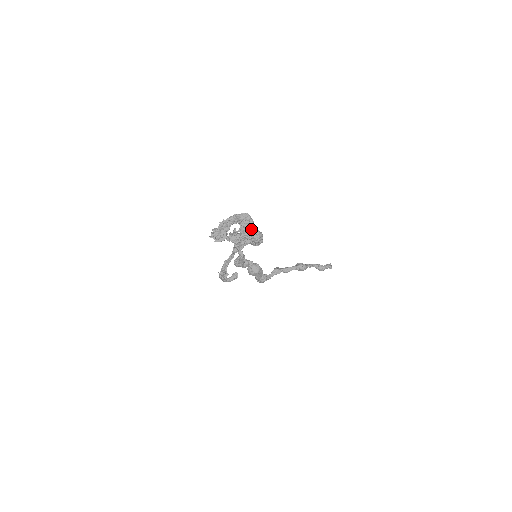
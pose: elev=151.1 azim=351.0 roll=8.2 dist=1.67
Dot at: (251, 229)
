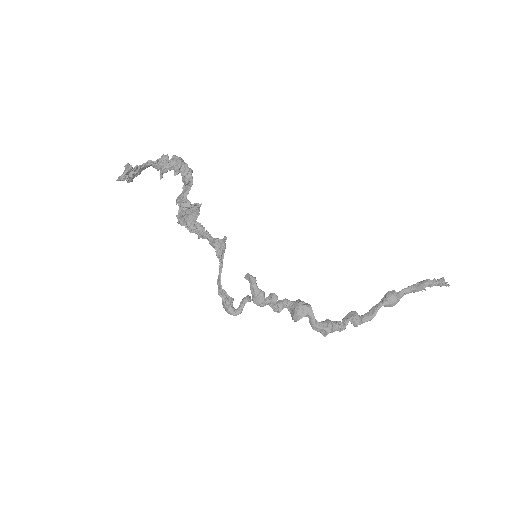
Dot at: (166, 160)
